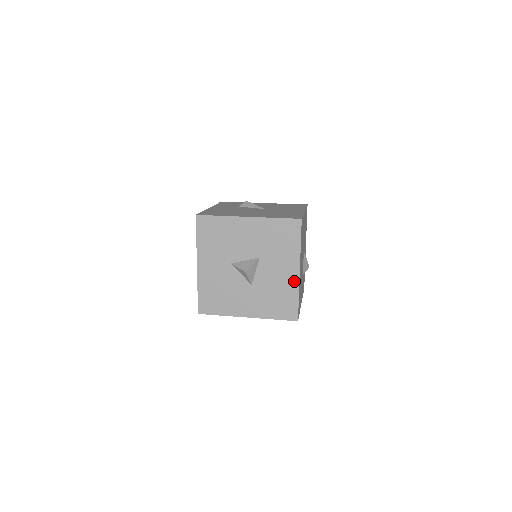
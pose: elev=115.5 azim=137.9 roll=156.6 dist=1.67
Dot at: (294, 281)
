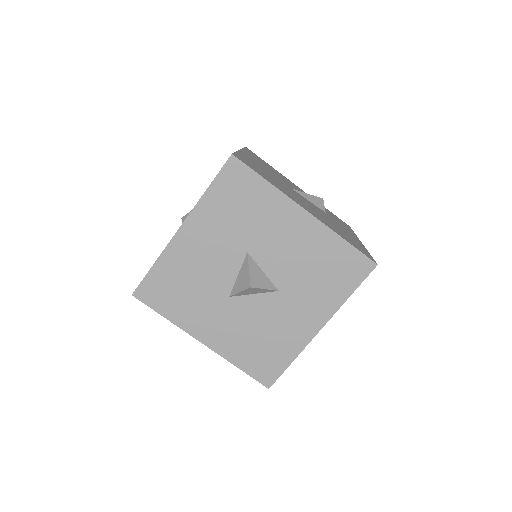
Dot at: (315, 229)
